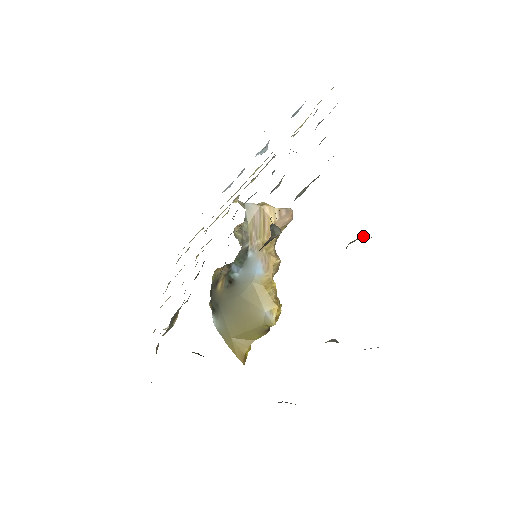
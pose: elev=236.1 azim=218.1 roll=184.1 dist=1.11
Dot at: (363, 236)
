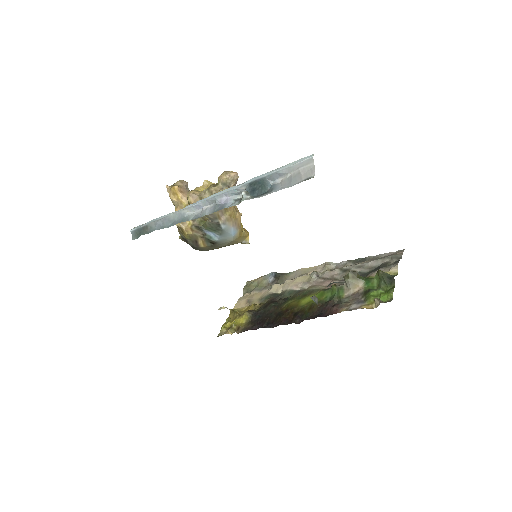
Dot at: (357, 280)
